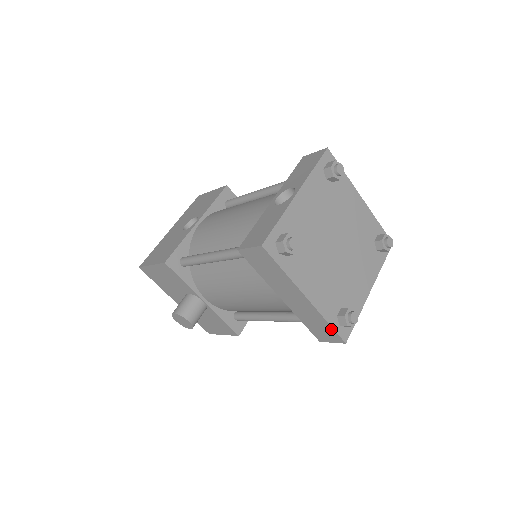
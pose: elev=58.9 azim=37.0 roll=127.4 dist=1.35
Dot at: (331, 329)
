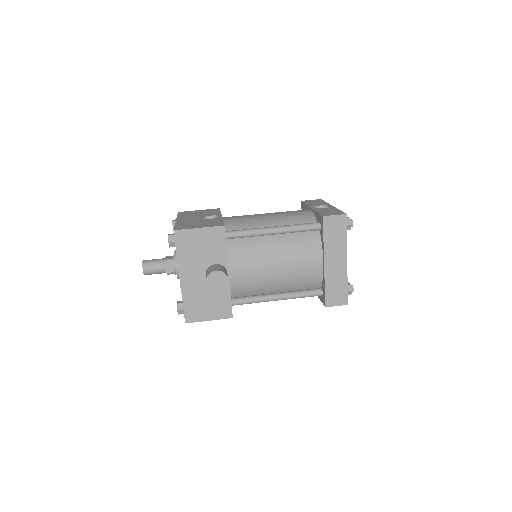
Dot at: (346, 291)
